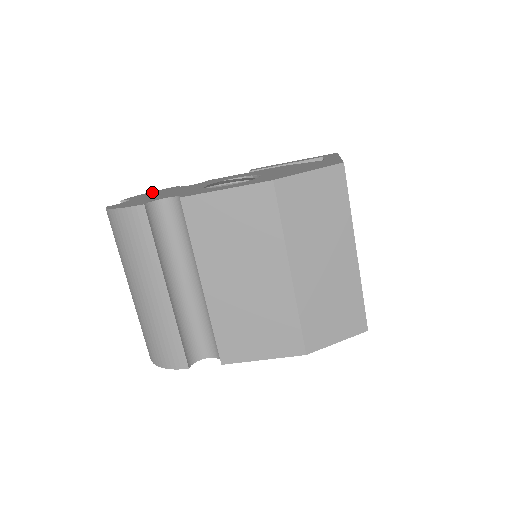
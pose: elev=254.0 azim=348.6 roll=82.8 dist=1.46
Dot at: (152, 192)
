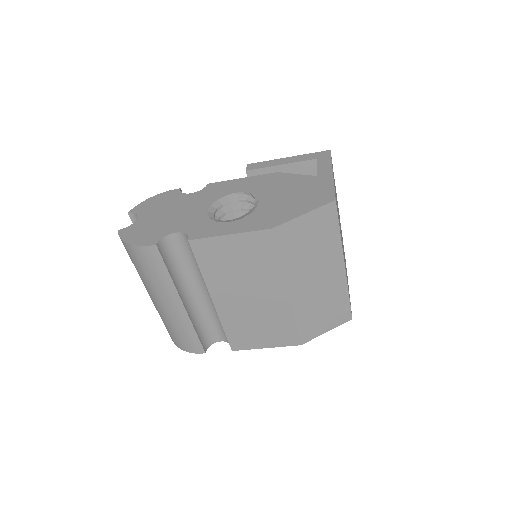
Dot at: (155, 199)
